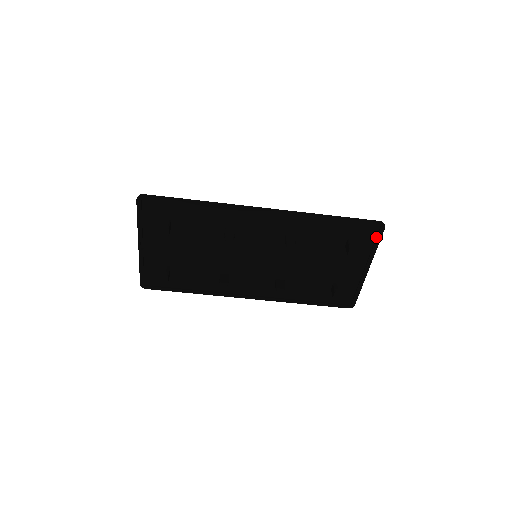
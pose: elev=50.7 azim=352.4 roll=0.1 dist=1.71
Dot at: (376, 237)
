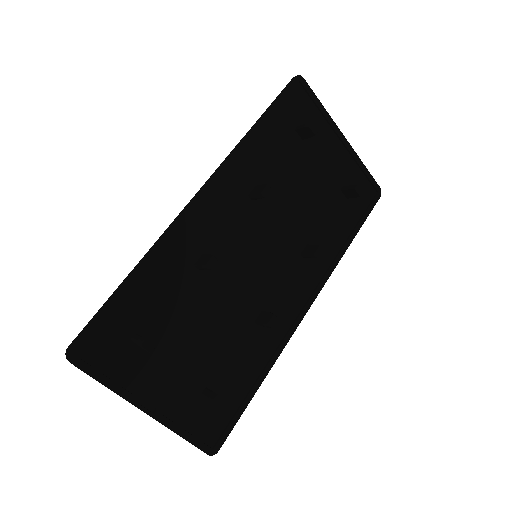
Dot at: (309, 97)
